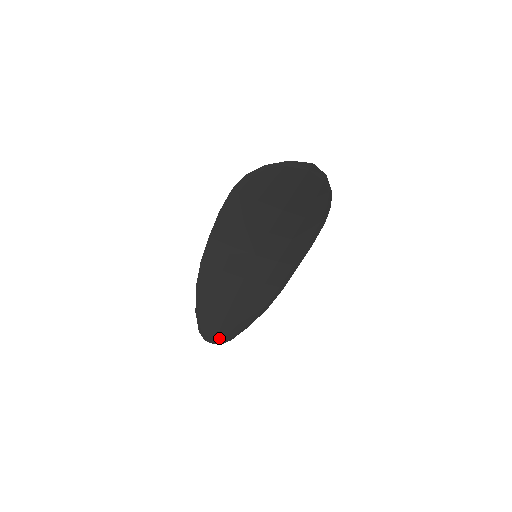
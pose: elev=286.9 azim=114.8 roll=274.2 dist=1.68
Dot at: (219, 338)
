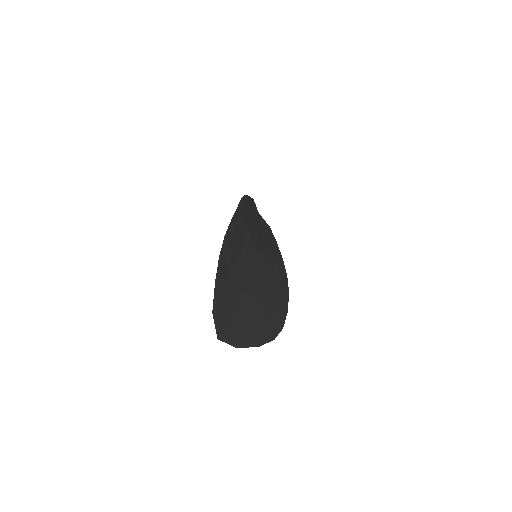
Dot at: (261, 218)
